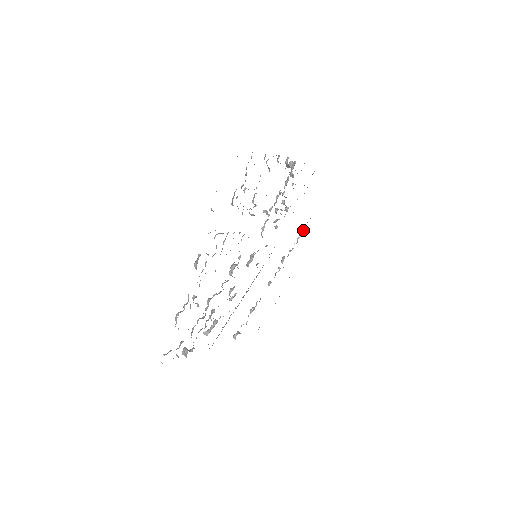
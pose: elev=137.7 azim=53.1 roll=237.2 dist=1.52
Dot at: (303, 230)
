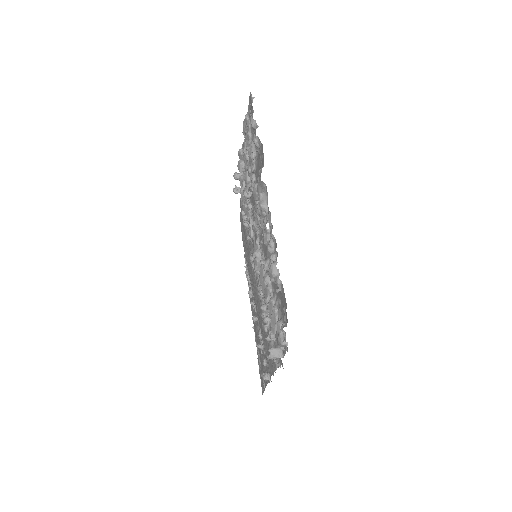
Dot at: (246, 269)
